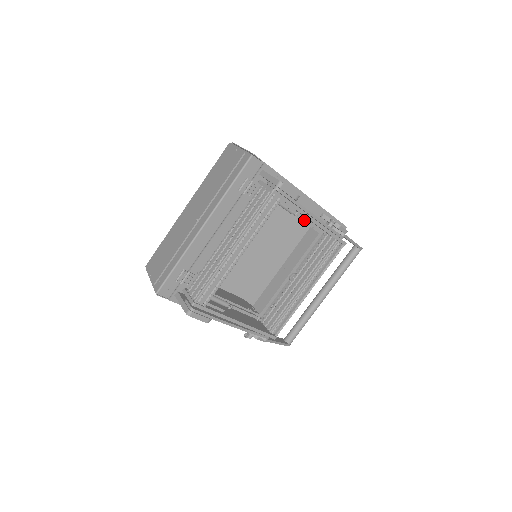
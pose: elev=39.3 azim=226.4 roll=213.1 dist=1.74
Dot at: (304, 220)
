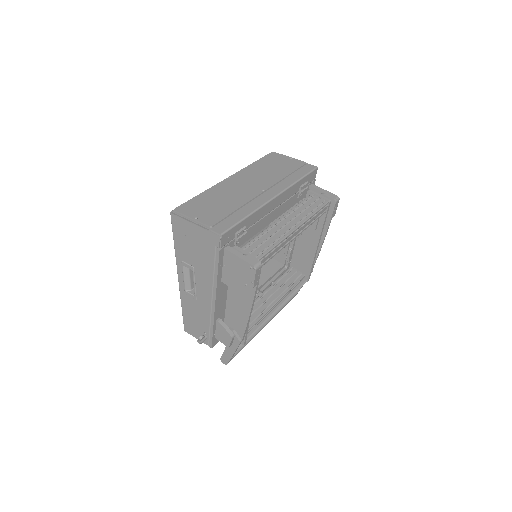
Dot at: (289, 246)
